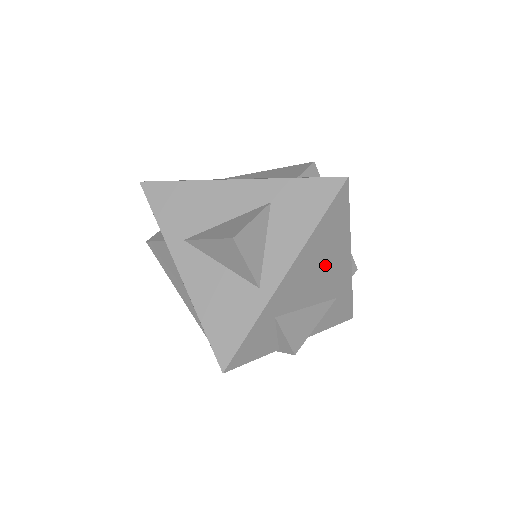
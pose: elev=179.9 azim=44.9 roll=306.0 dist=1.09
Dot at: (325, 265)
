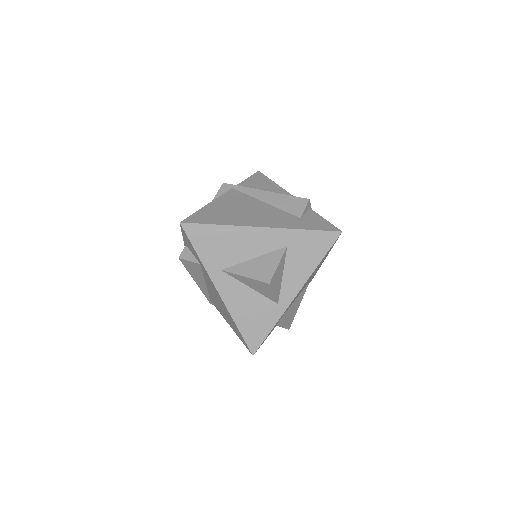
Dot at: occluded
